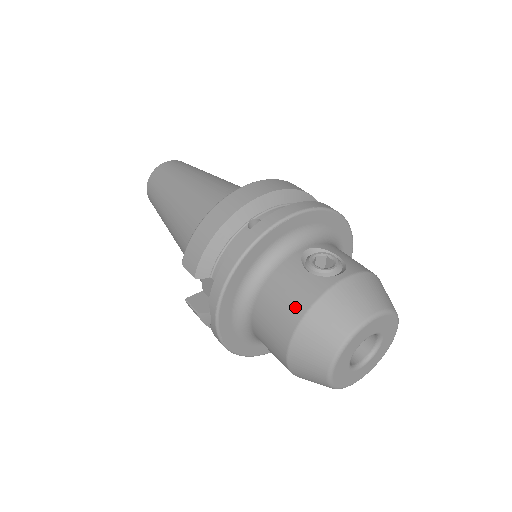
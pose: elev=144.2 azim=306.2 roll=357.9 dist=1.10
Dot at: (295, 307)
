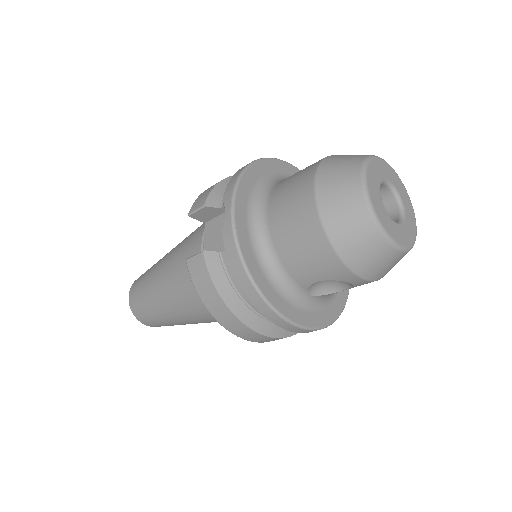
Dot at: (312, 165)
